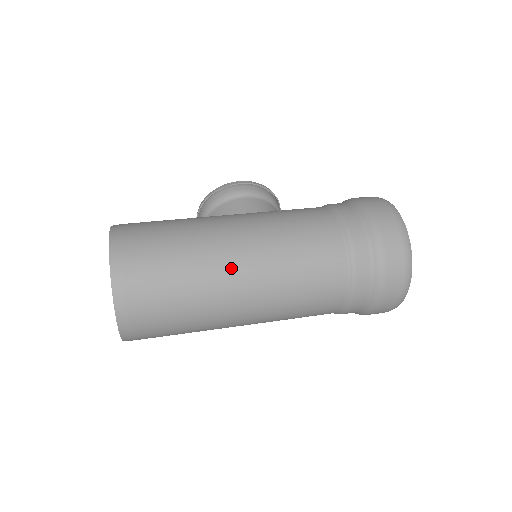
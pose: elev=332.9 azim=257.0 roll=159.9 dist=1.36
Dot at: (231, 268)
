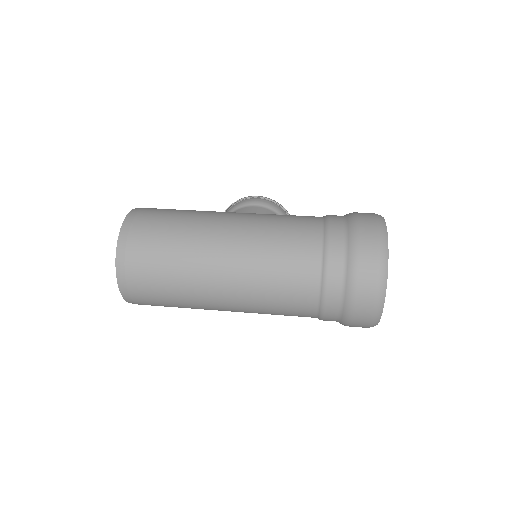
Dot at: (214, 242)
